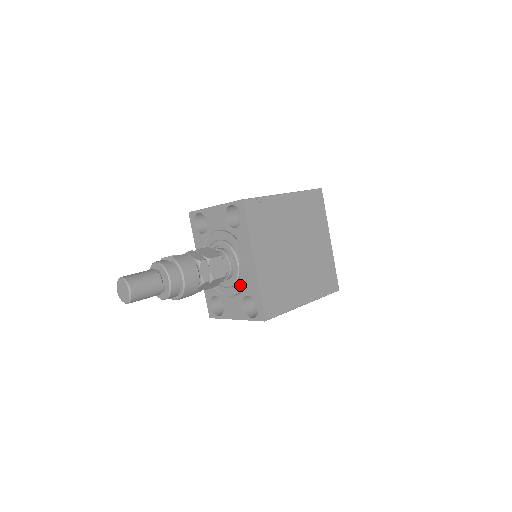
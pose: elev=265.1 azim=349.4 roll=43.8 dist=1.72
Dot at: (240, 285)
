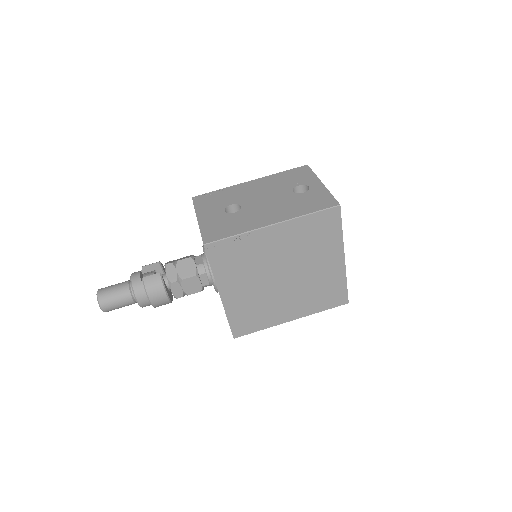
Dot at: occluded
